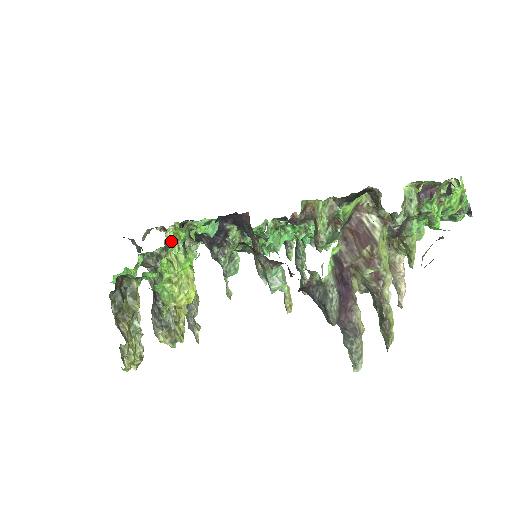
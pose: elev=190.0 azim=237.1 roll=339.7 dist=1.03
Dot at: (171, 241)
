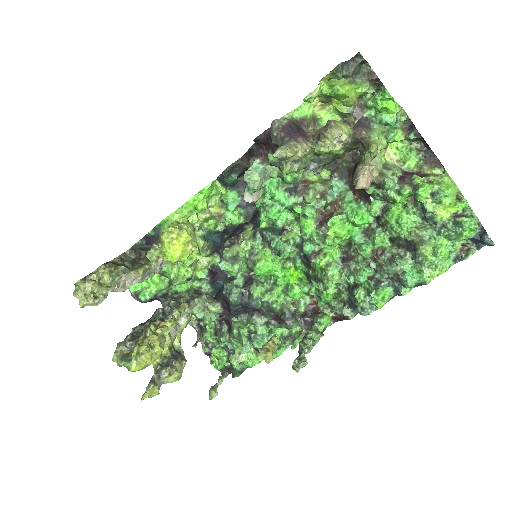
Dot at: (200, 218)
